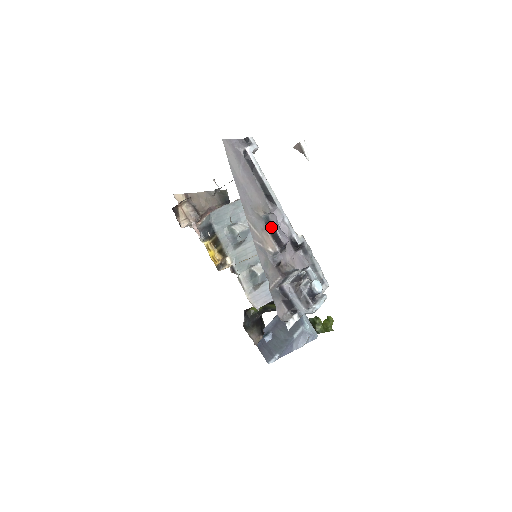
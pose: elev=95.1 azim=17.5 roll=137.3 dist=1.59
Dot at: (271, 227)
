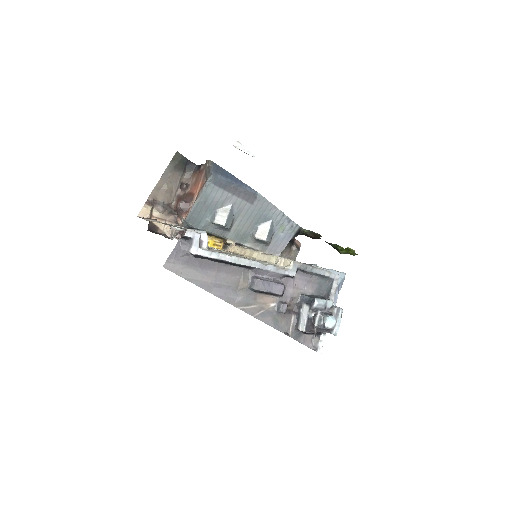
Dot at: (262, 292)
